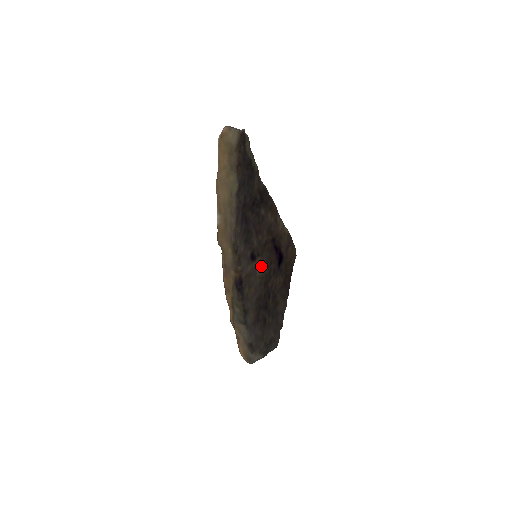
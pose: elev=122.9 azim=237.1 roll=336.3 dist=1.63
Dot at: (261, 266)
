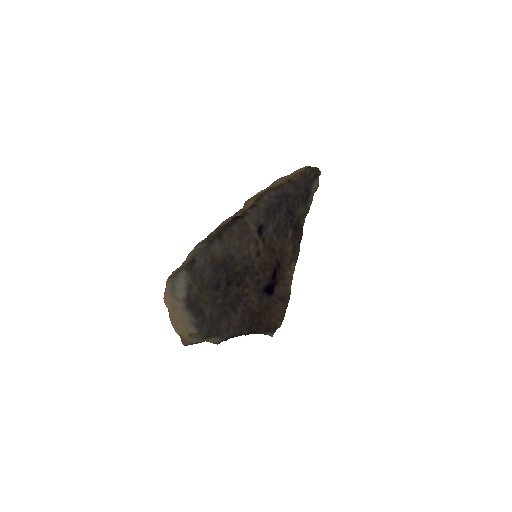
Dot at: (257, 251)
